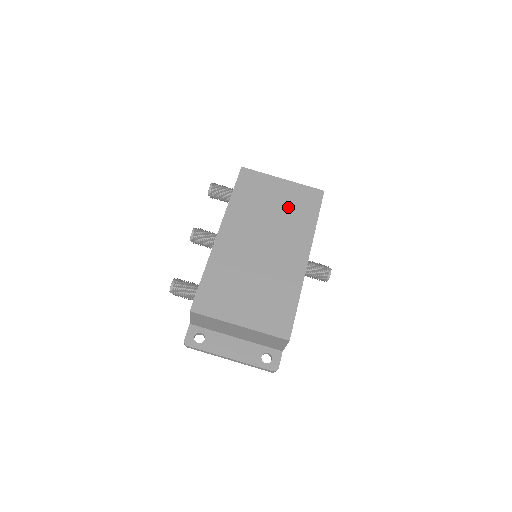
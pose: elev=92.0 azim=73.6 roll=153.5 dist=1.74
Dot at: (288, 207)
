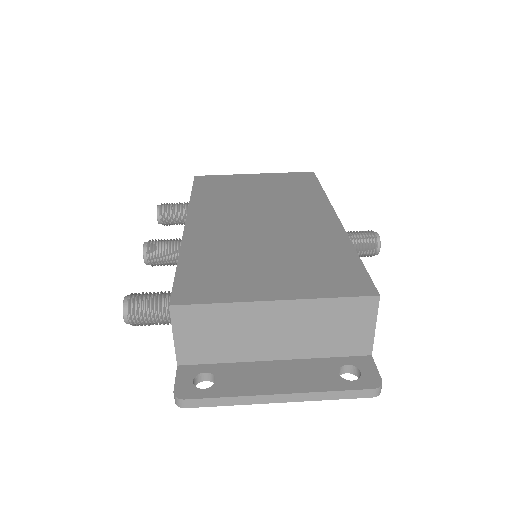
Dot at: (276, 188)
